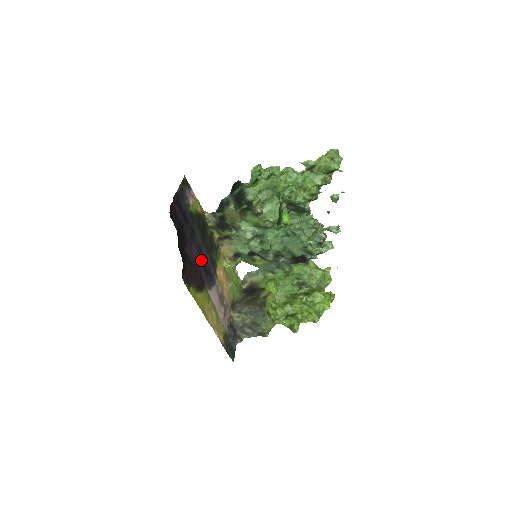
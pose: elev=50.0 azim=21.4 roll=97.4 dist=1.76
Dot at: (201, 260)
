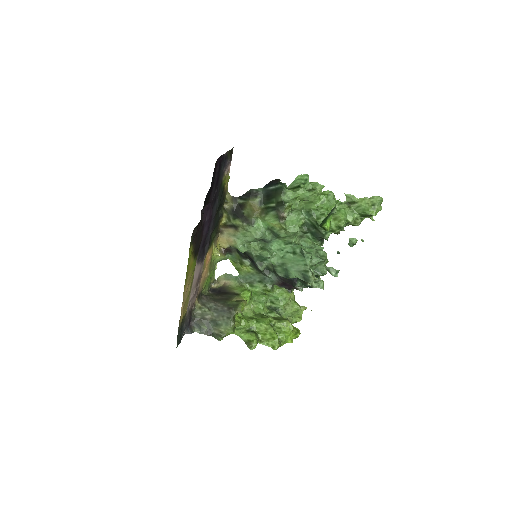
Dot at: (206, 230)
